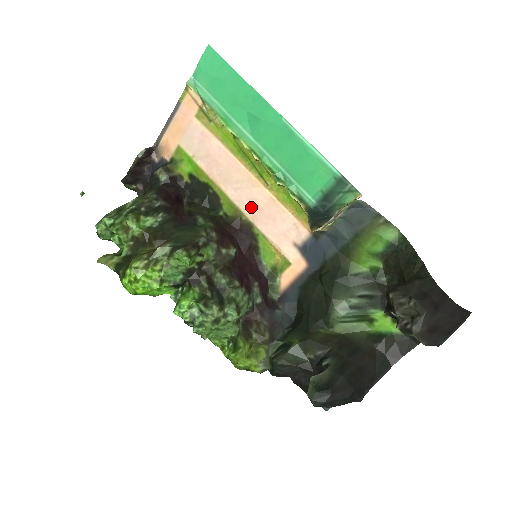
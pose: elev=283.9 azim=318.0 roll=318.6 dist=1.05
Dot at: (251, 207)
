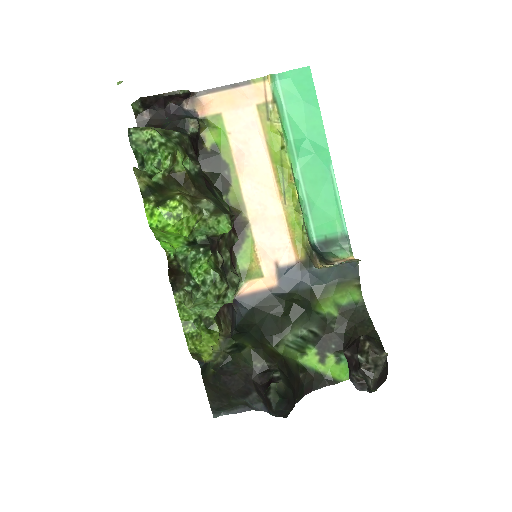
Dot at: (258, 211)
